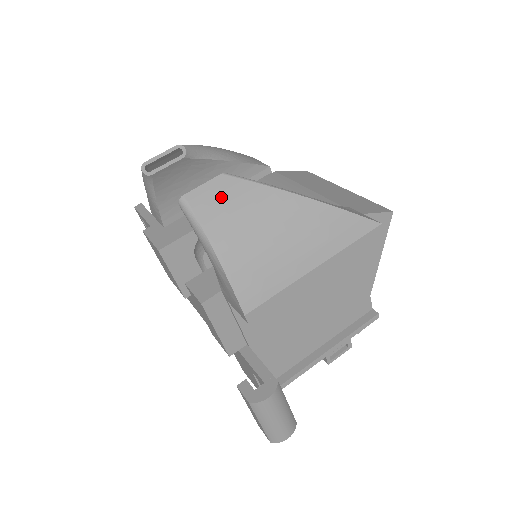
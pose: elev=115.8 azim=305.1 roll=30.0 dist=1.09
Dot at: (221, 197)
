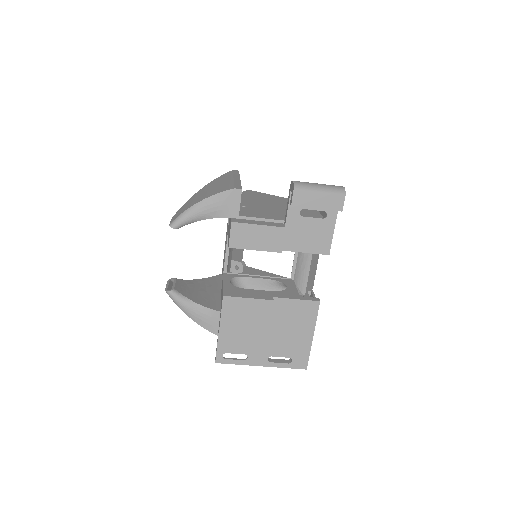
Dot at: (179, 212)
